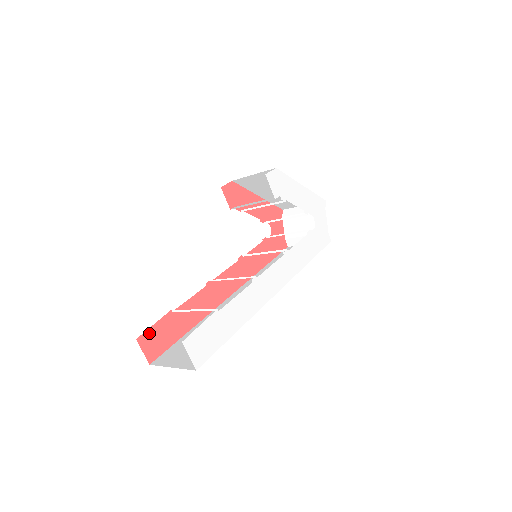
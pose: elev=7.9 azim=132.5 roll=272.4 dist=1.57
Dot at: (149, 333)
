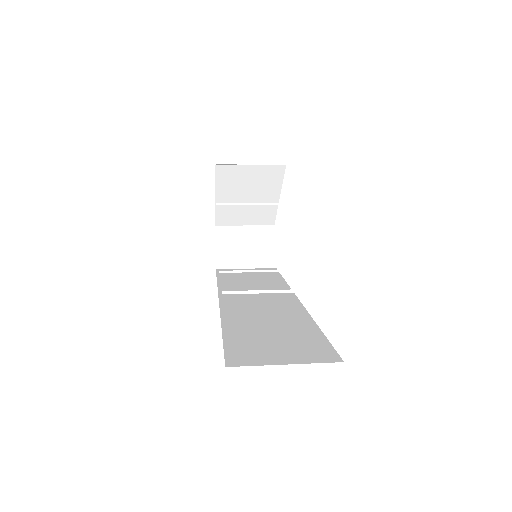
Dot at: occluded
